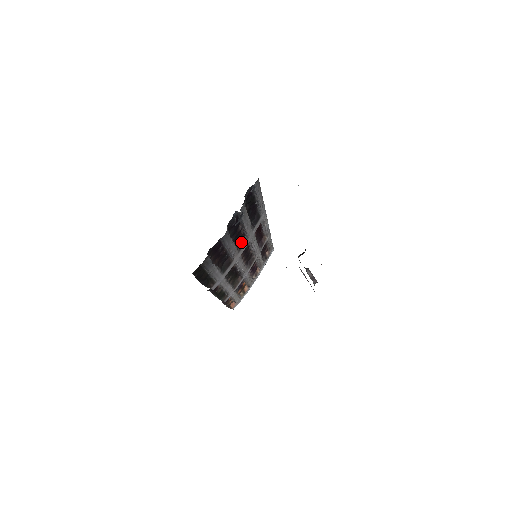
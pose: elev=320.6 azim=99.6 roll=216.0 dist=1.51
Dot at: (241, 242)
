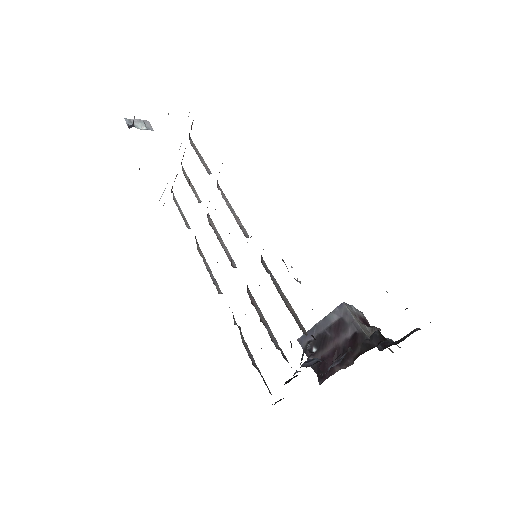
Dot at: occluded
